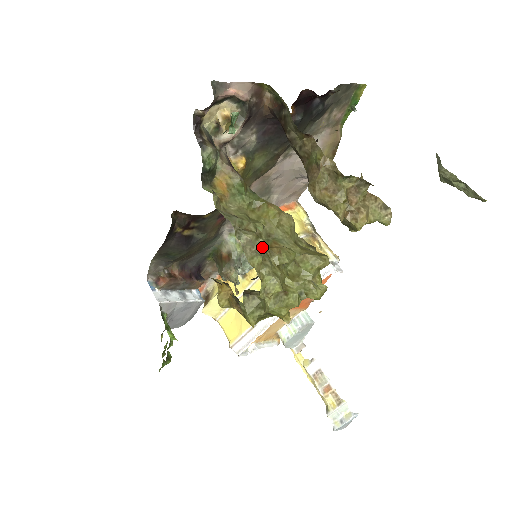
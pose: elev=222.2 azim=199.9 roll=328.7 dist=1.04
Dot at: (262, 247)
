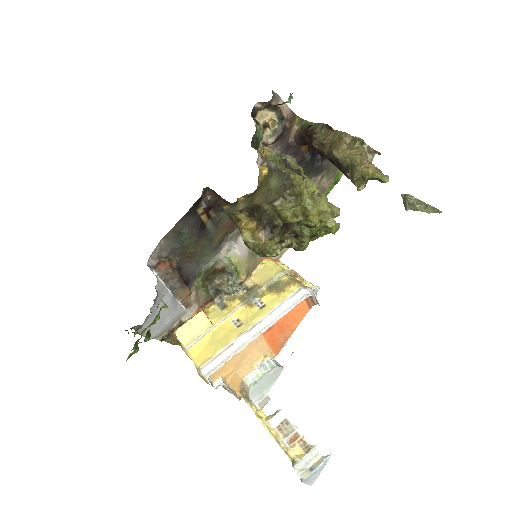
Dot at: occluded
